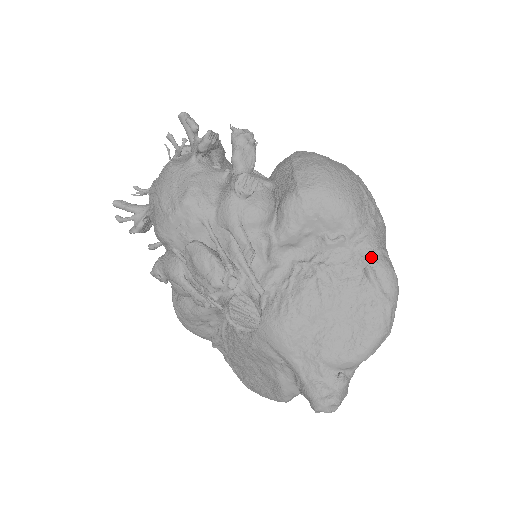
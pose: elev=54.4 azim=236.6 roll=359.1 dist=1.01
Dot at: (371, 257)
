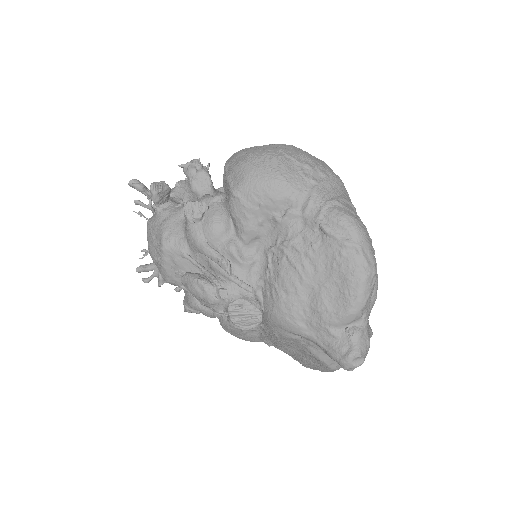
Dot at: (320, 214)
